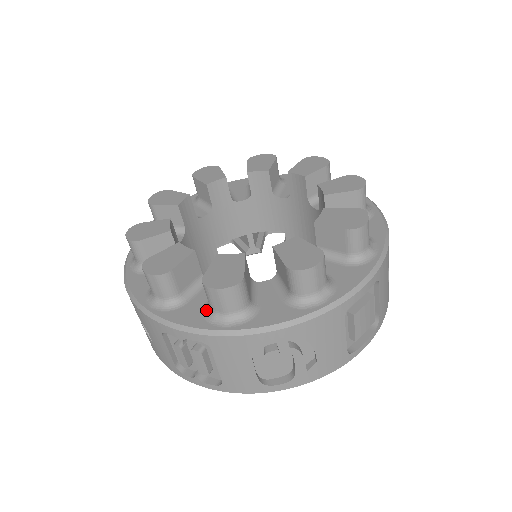
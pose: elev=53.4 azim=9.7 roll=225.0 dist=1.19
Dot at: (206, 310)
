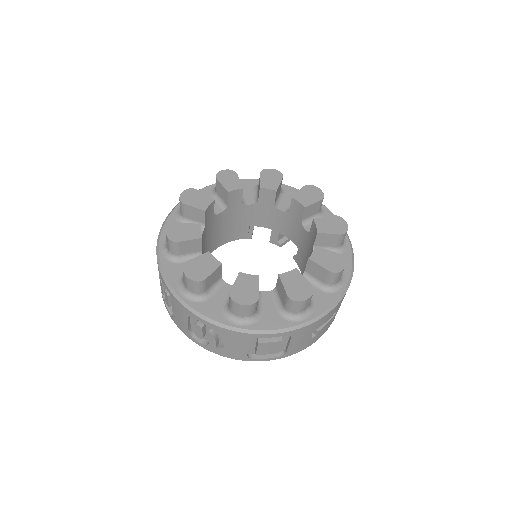
Dot at: occluded
